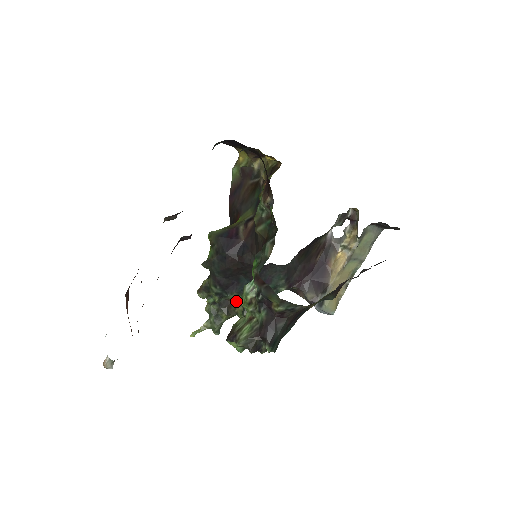
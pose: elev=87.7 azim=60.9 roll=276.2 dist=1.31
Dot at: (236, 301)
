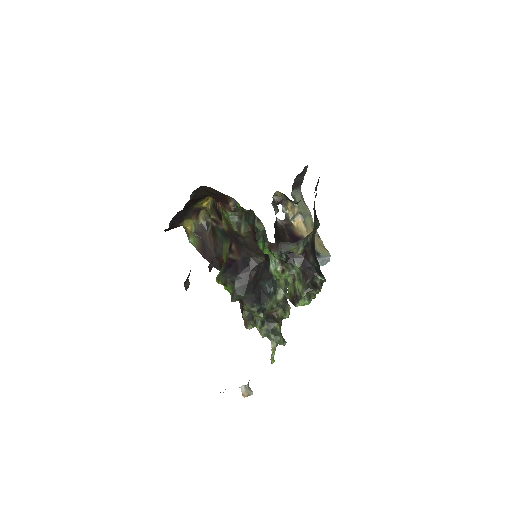
Dot at: (273, 305)
